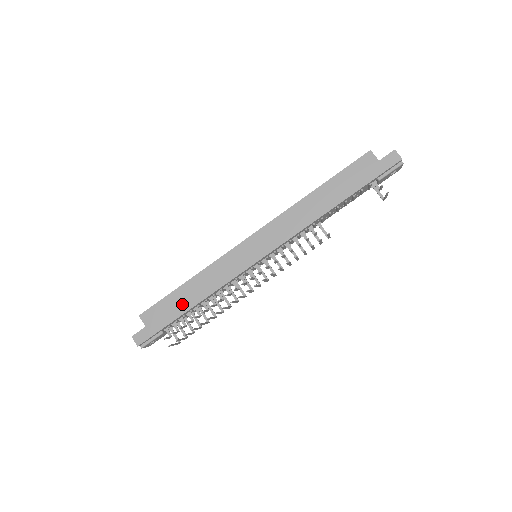
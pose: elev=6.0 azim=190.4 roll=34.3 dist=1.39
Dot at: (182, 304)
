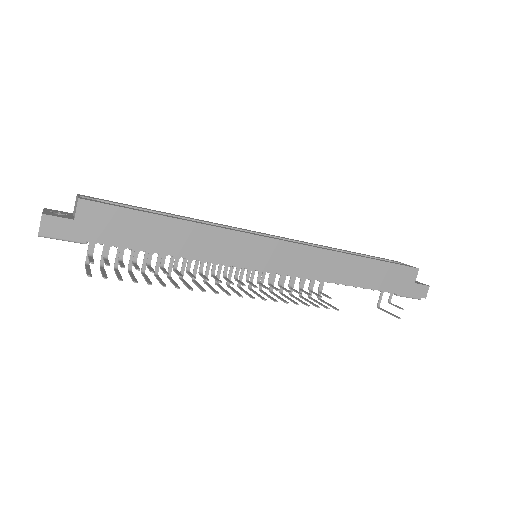
Dot at: (146, 237)
